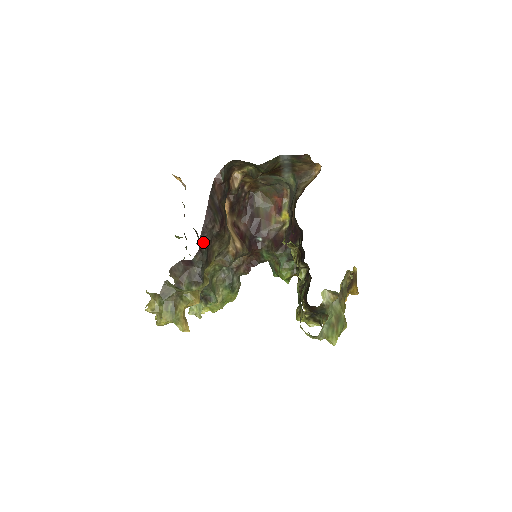
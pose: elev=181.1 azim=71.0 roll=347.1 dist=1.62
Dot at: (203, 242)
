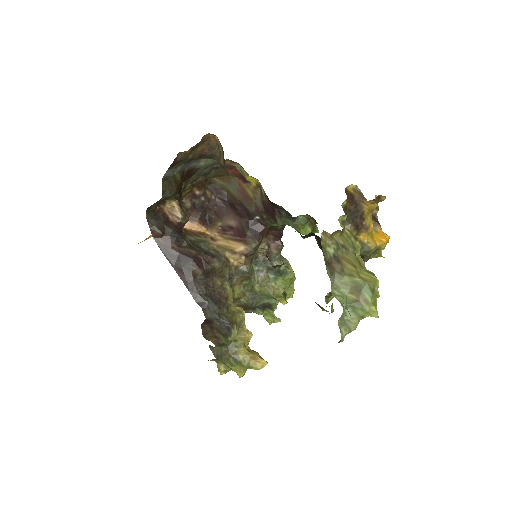
Dot at: (199, 297)
